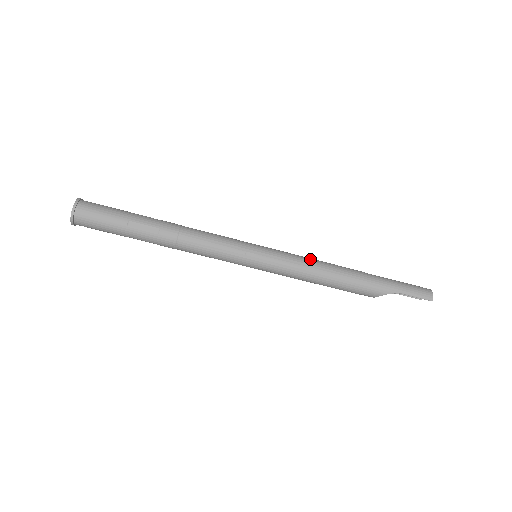
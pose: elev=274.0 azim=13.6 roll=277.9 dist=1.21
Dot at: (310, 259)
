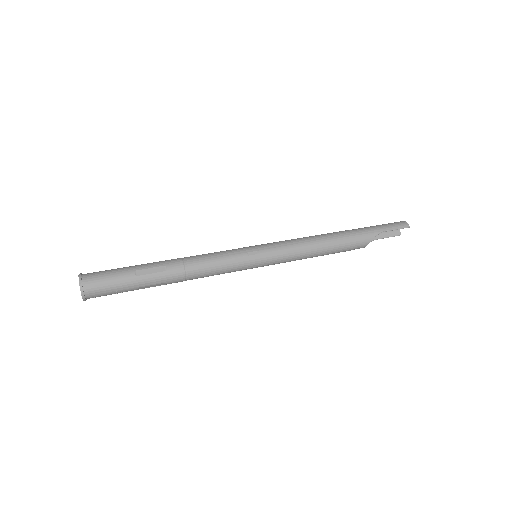
Dot at: (300, 238)
